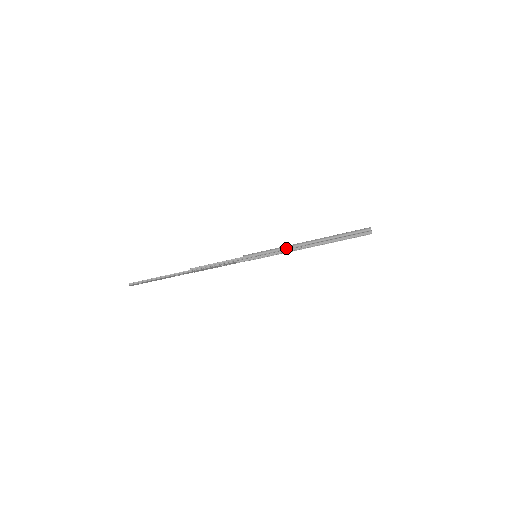
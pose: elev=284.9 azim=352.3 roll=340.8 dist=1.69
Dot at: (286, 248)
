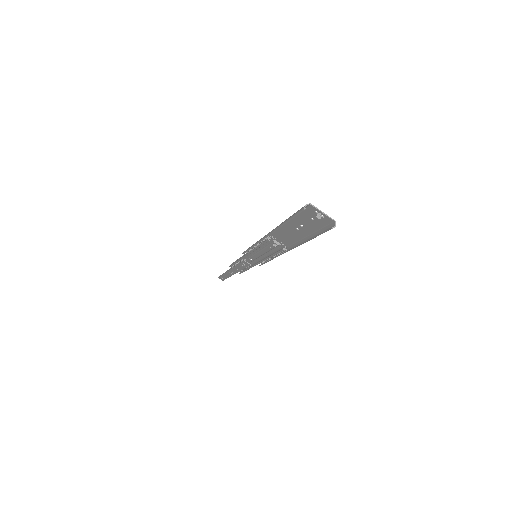
Dot at: (258, 242)
